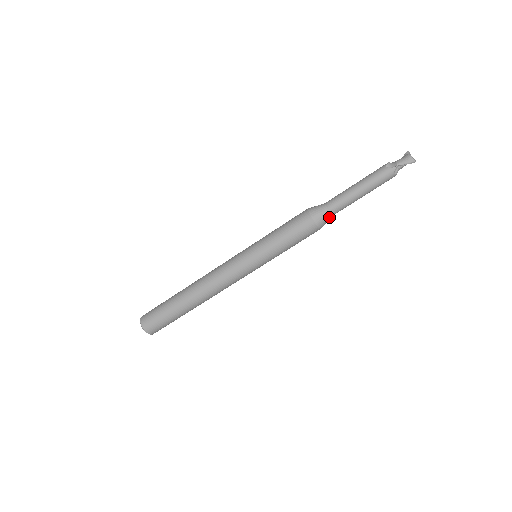
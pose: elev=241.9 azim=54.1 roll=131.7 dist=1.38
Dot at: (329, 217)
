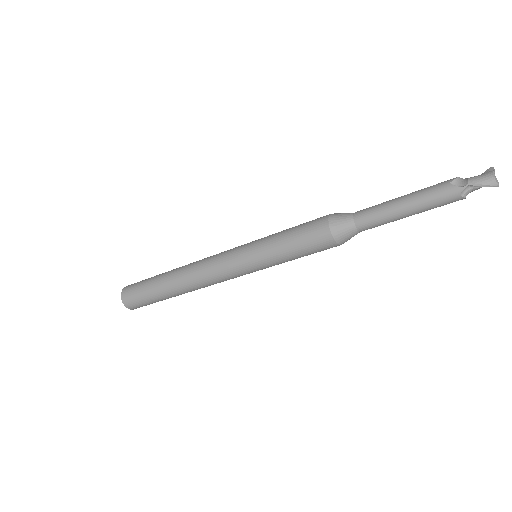
Dot at: (354, 233)
